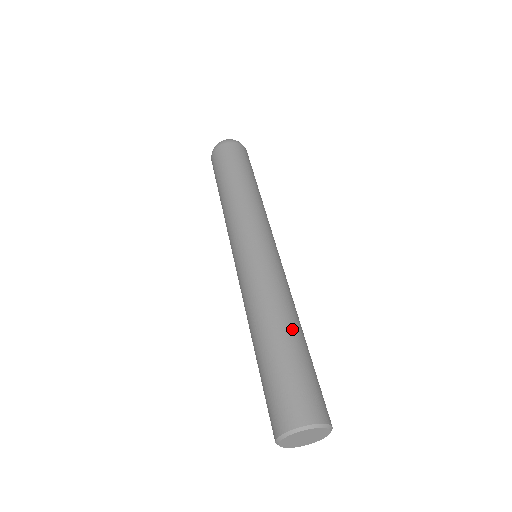
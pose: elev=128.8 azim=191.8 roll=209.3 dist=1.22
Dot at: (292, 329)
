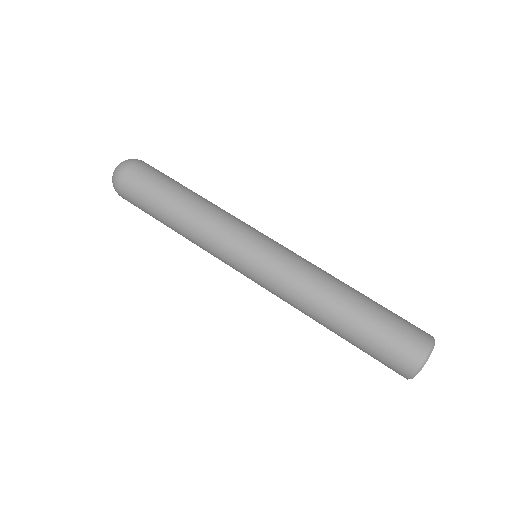
Dot at: (352, 295)
